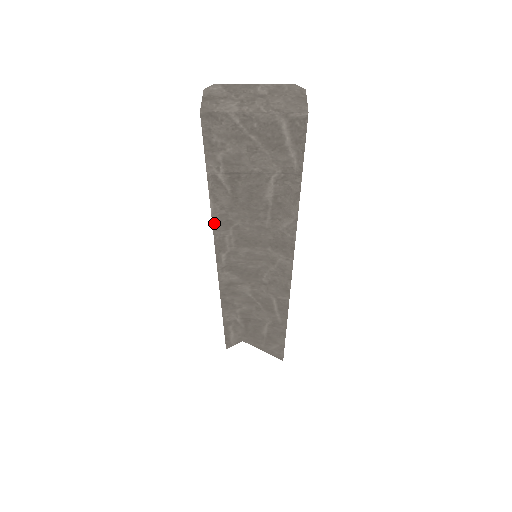
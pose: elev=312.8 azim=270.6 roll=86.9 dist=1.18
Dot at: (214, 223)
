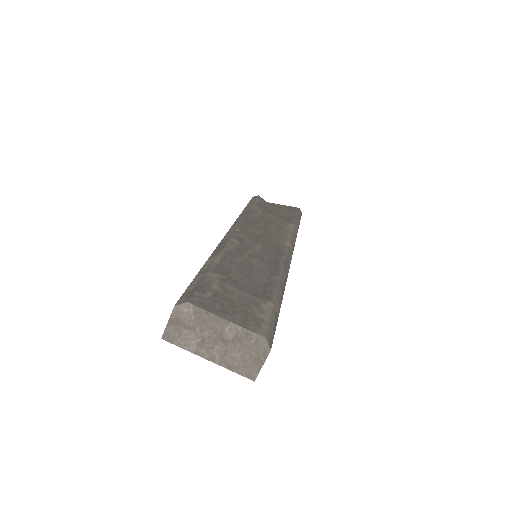
Dot at: occluded
